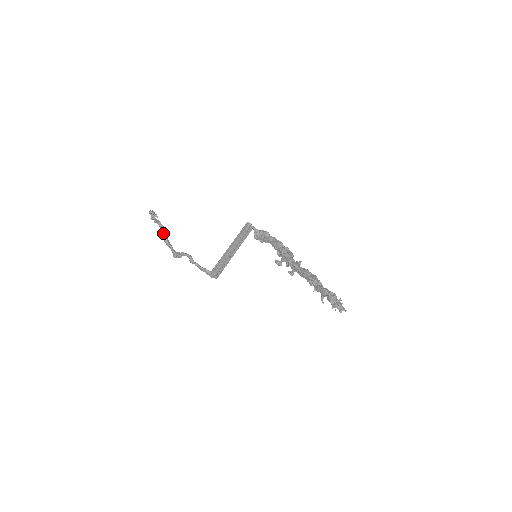
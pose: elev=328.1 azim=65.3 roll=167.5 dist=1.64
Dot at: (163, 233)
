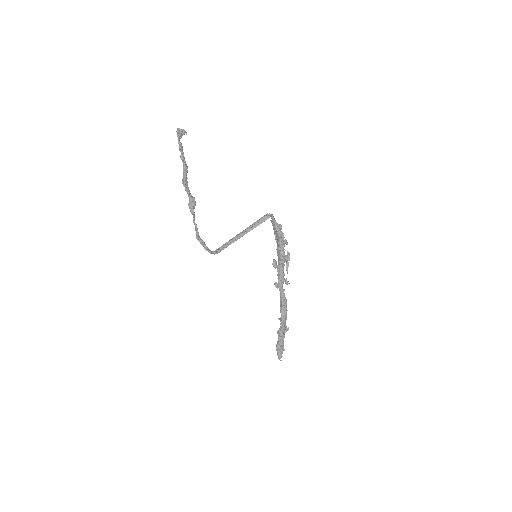
Dot at: (183, 177)
